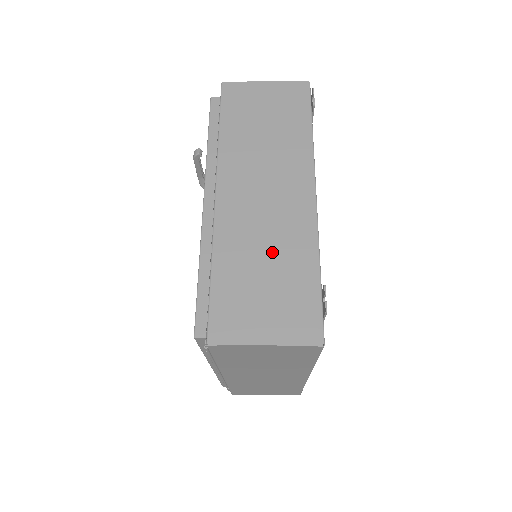
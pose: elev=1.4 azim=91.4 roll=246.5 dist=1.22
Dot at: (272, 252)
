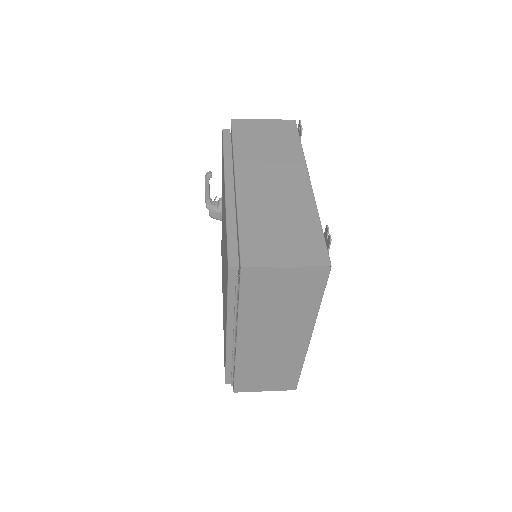
Dot at: (283, 212)
